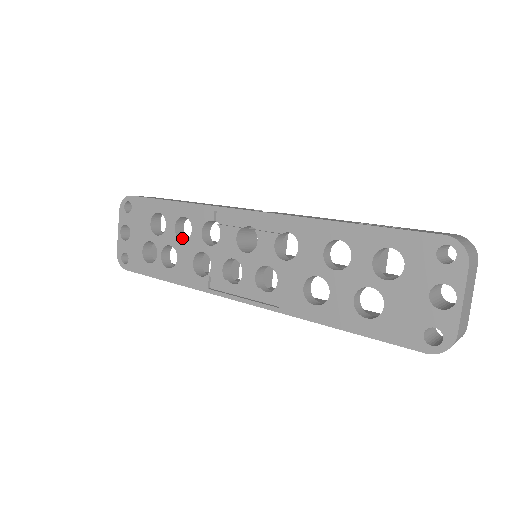
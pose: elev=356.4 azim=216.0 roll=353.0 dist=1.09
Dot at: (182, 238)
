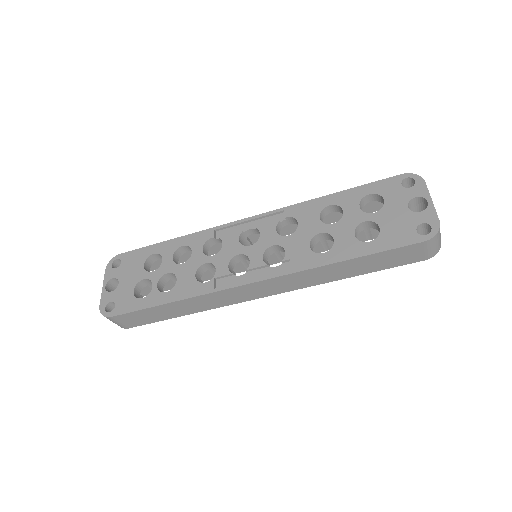
Dot at: occluded
